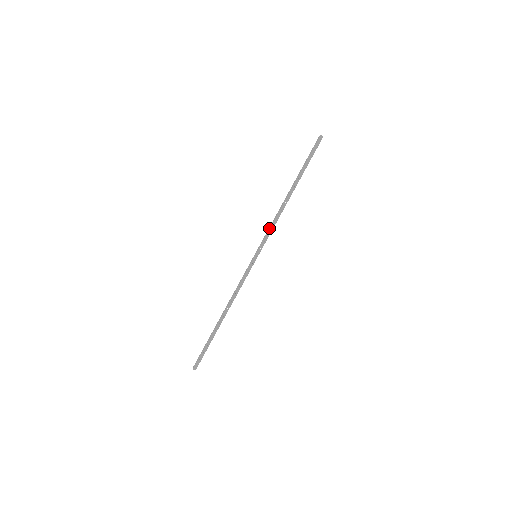
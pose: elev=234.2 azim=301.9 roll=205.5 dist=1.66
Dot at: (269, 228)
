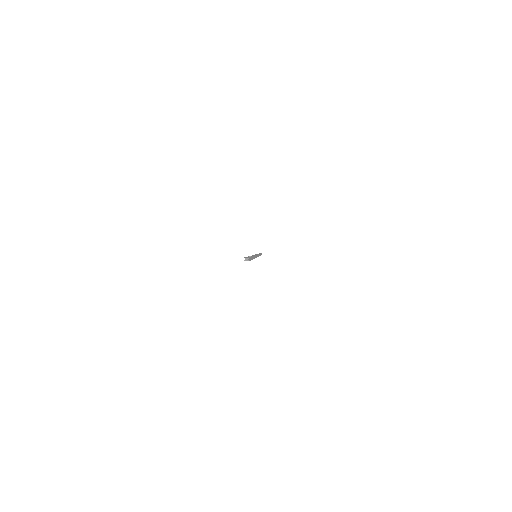
Dot at: occluded
